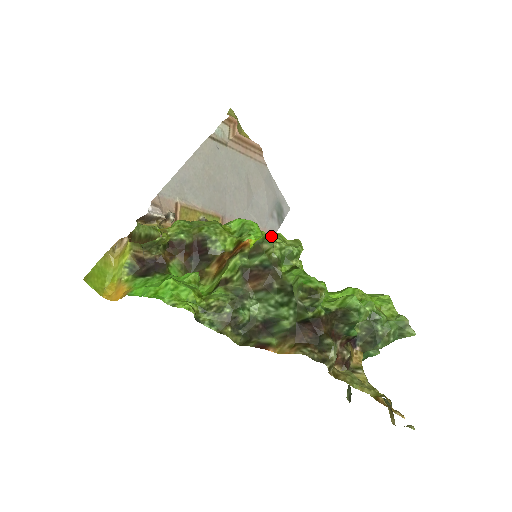
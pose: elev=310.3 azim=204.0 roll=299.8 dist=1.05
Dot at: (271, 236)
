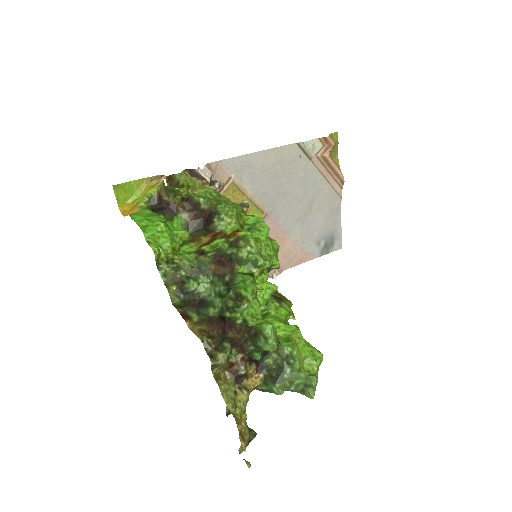
Dot at: (250, 238)
